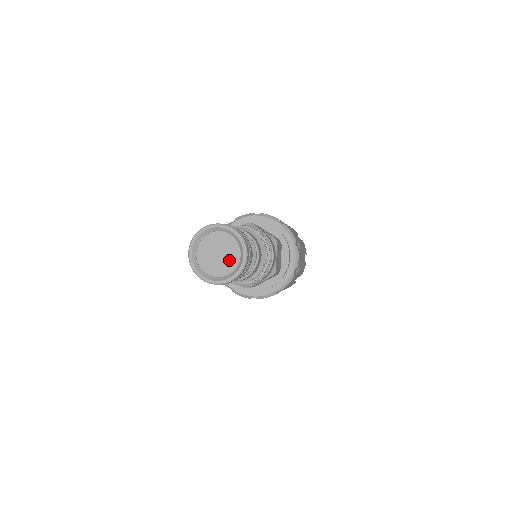
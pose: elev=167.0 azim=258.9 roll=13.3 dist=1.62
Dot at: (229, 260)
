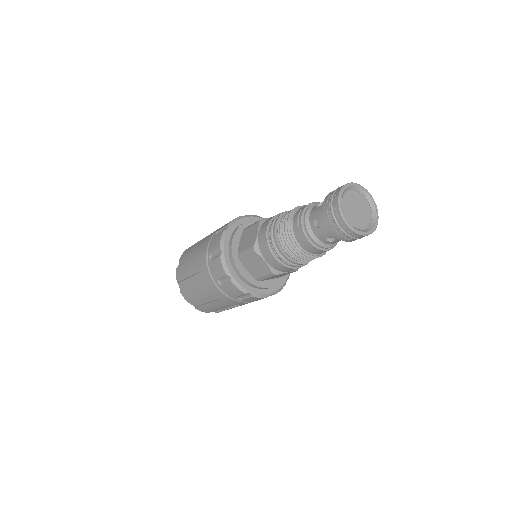
Dot at: (364, 218)
